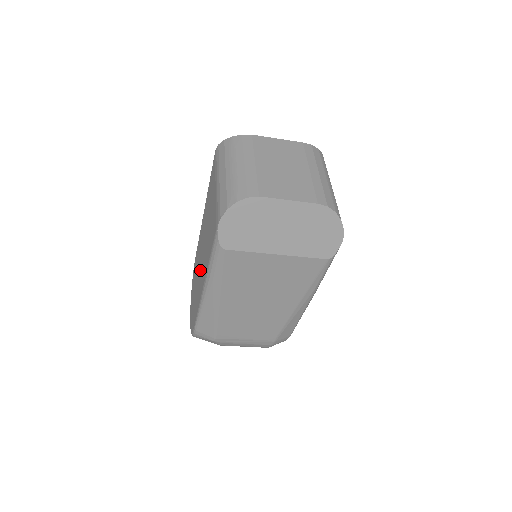
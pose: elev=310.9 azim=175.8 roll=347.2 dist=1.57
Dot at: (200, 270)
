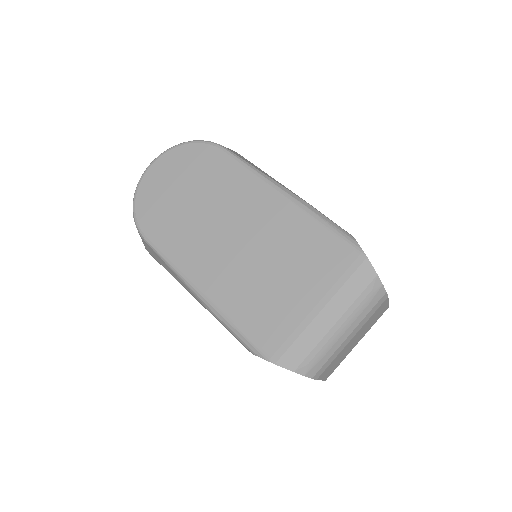
Dot at: (213, 237)
